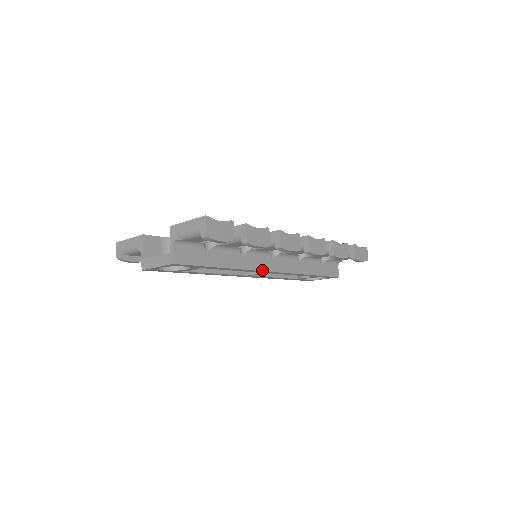
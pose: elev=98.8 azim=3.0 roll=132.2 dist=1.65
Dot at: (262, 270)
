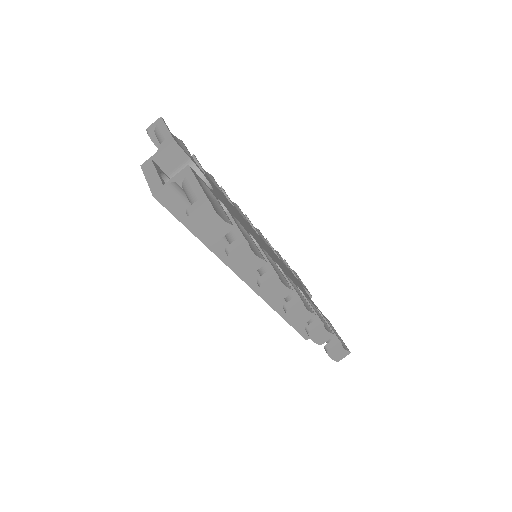
Dot at: (239, 275)
